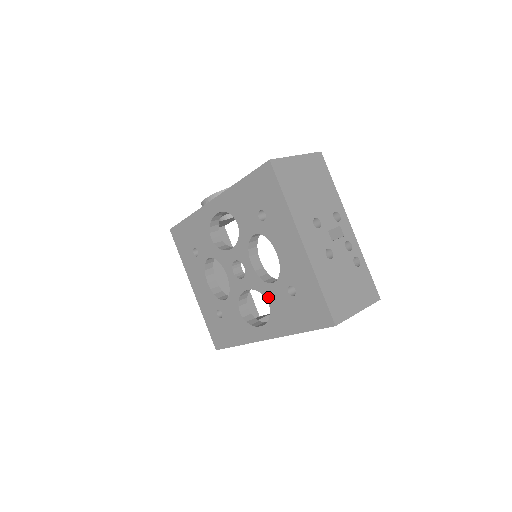
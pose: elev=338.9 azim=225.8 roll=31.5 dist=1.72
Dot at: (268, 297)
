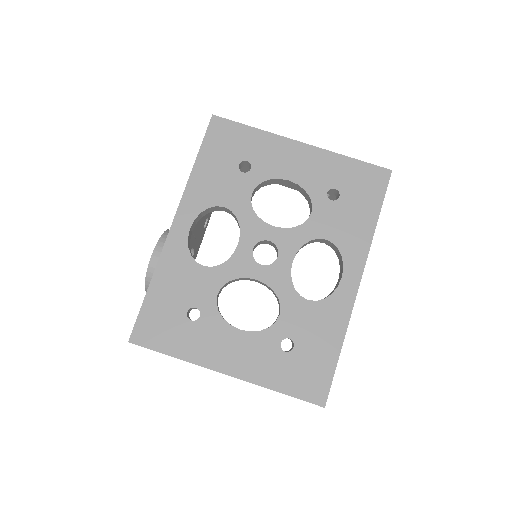
Dot at: (320, 233)
